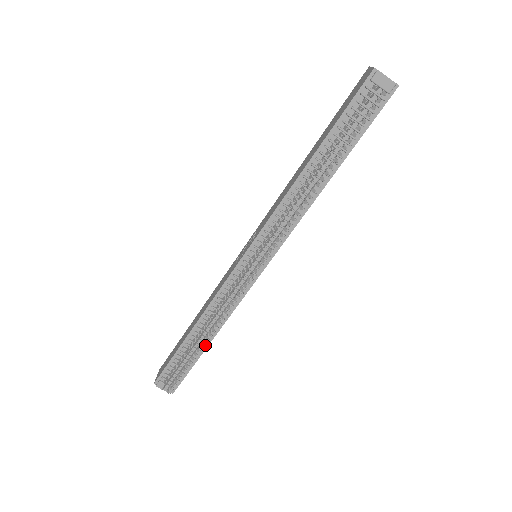
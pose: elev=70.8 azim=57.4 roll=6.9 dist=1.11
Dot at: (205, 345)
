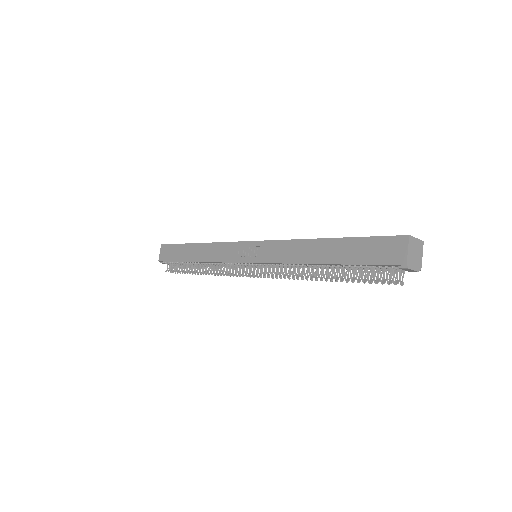
Dot at: occluded
